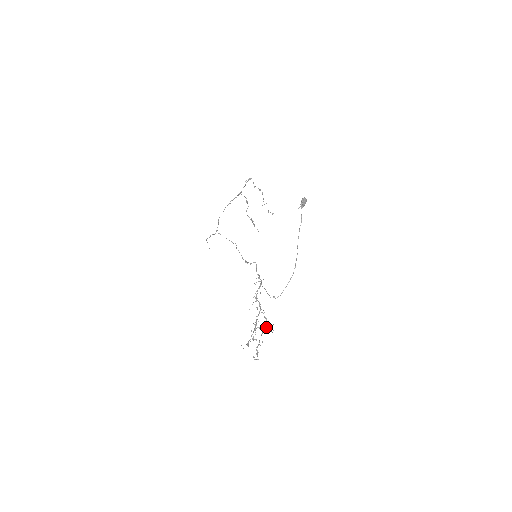
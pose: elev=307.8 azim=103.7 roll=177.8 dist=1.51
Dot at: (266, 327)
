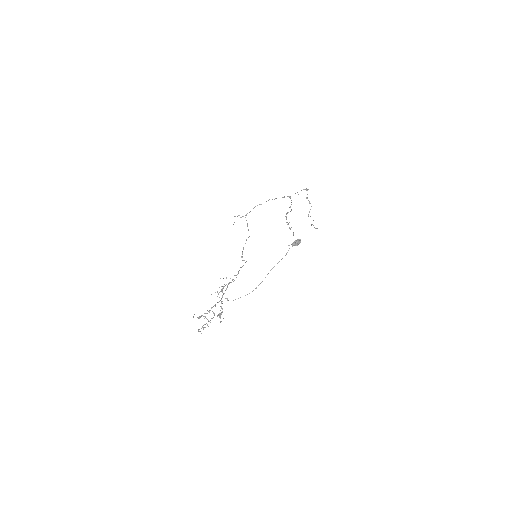
Dot at: (219, 315)
